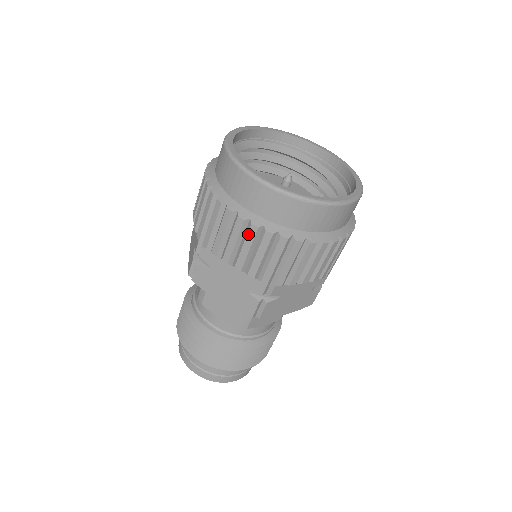
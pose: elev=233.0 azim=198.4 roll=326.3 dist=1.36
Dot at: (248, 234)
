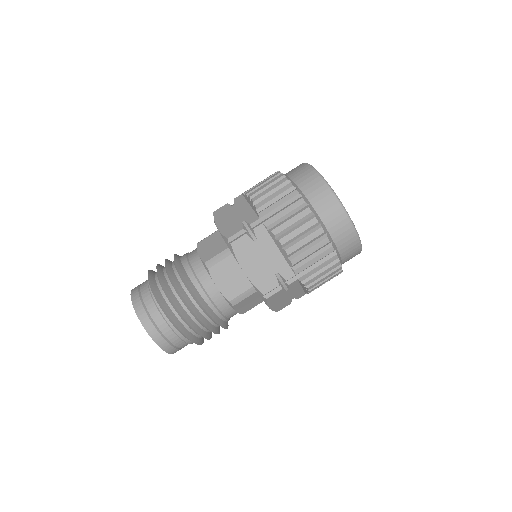
Dot at: (314, 232)
